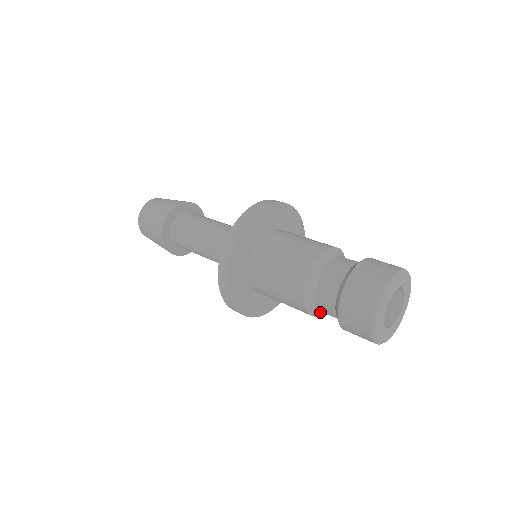
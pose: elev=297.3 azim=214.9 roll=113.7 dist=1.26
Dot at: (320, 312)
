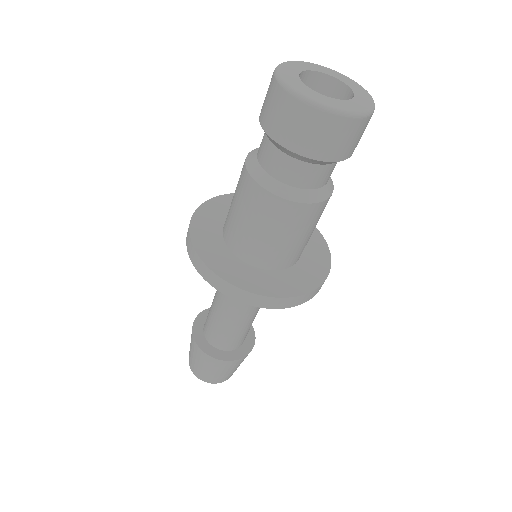
Dot at: (292, 189)
